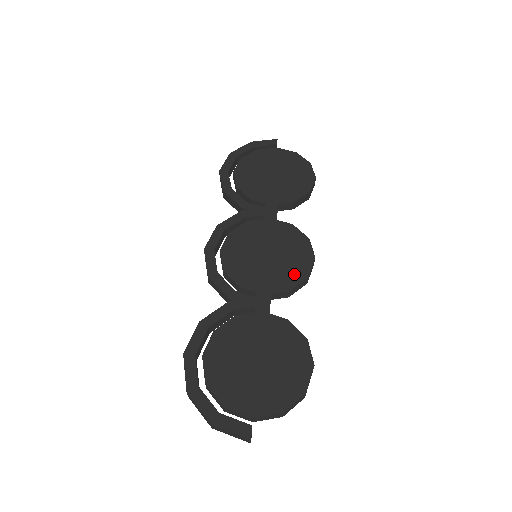
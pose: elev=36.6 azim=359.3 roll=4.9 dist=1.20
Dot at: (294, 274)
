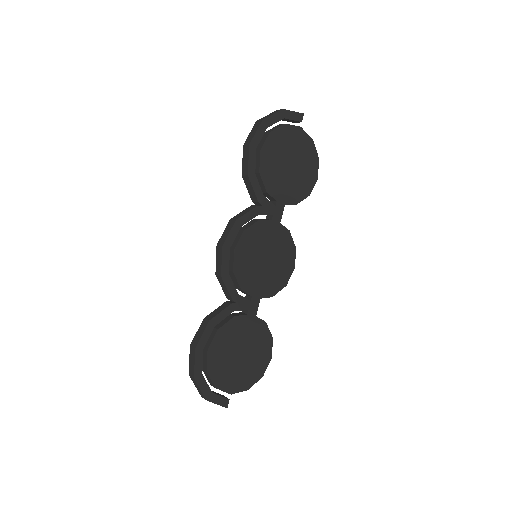
Dot at: (279, 282)
